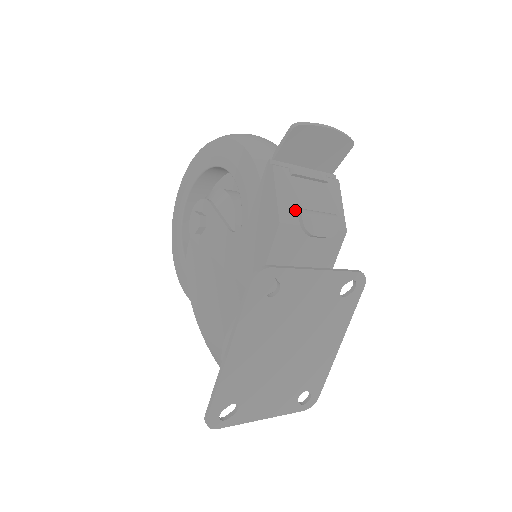
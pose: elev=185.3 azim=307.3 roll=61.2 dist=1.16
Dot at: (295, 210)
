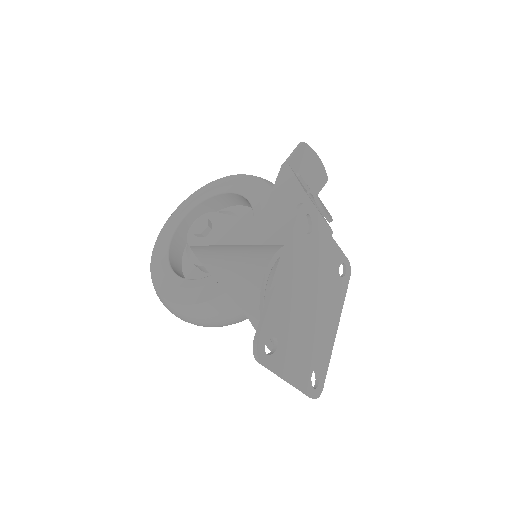
Dot at: (308, 192)
